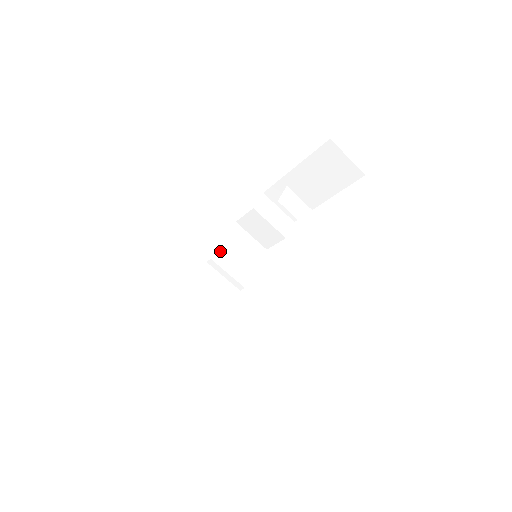
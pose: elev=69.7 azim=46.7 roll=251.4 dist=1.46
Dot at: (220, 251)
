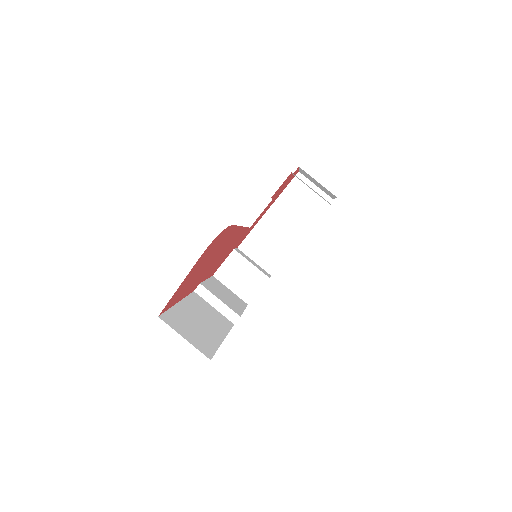
Dot at: (206, 284)
